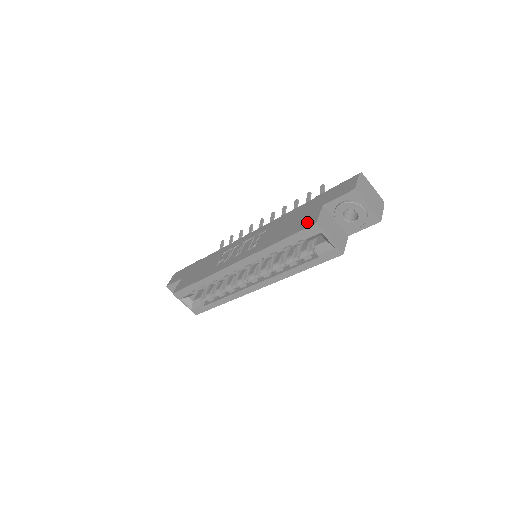
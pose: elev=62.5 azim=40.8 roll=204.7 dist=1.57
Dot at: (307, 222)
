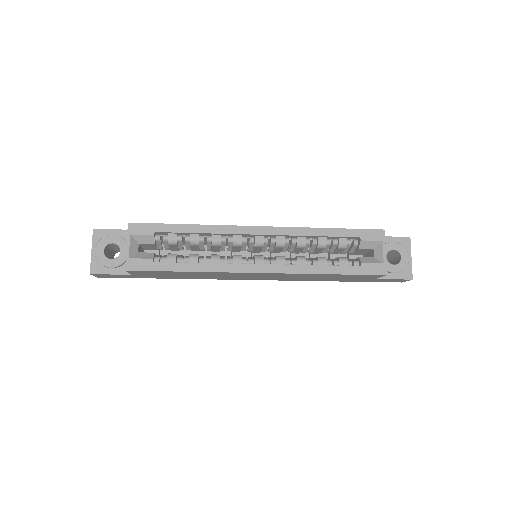
Dot at: occluded
